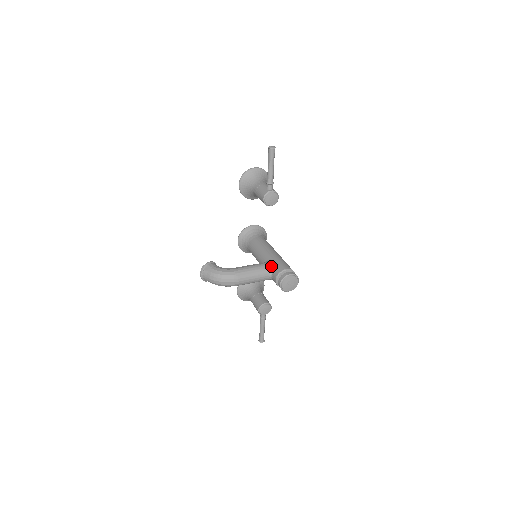
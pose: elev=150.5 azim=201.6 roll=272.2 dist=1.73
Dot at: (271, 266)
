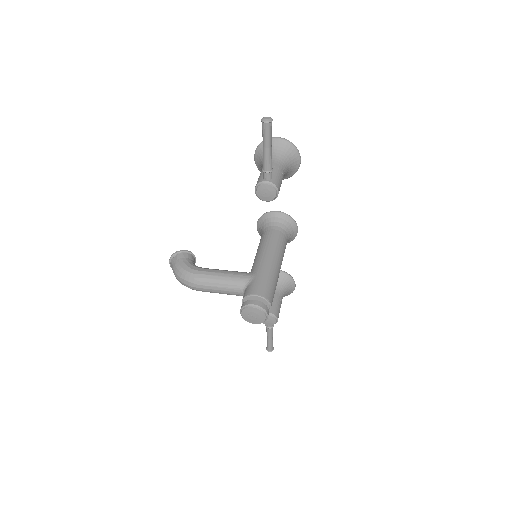
Dot at: (247, 281)
